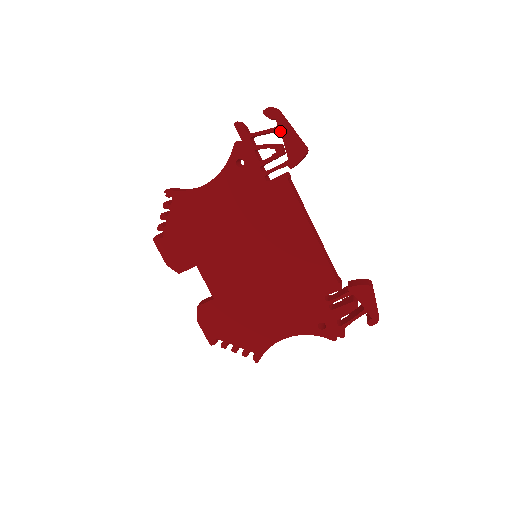
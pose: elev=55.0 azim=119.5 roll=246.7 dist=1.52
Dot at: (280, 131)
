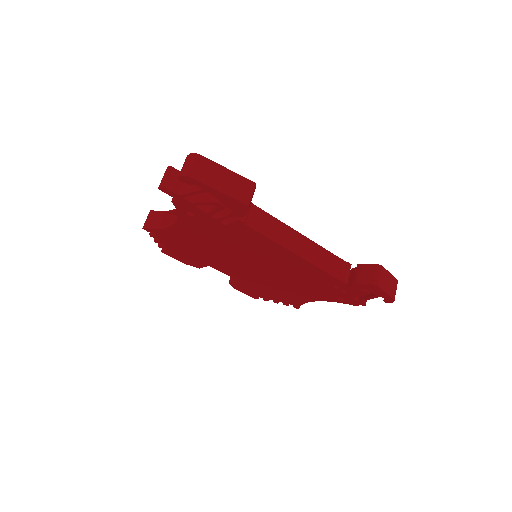
Dot at: occluded
